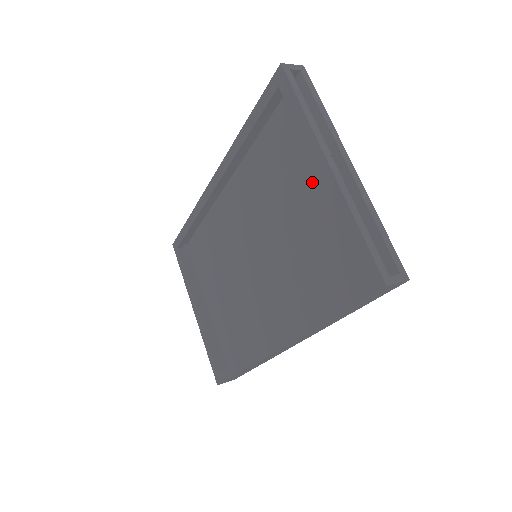
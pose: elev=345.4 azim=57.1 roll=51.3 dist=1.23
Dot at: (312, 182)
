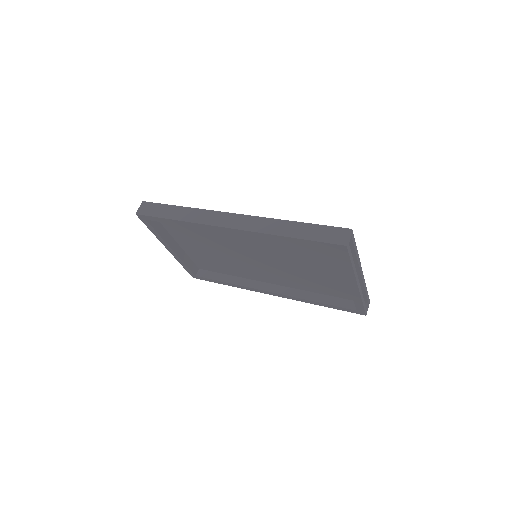
Dot at: (330, 265)
